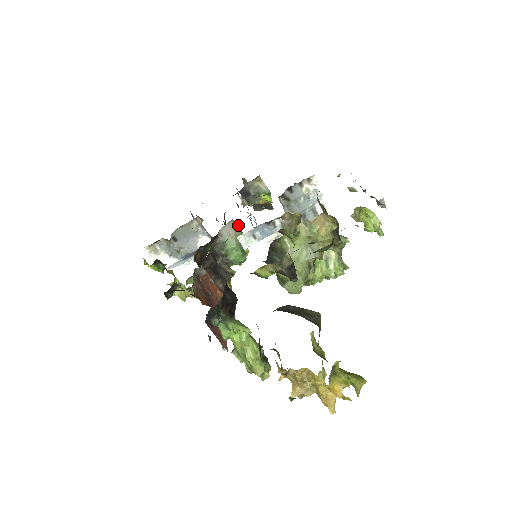
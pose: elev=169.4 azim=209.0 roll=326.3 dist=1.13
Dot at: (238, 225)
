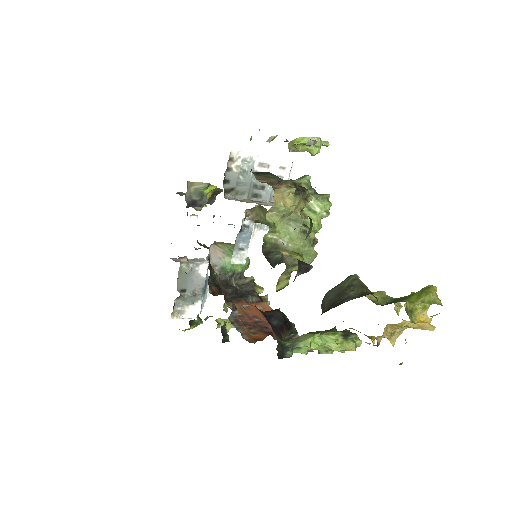
Dot at: (217, 243)
